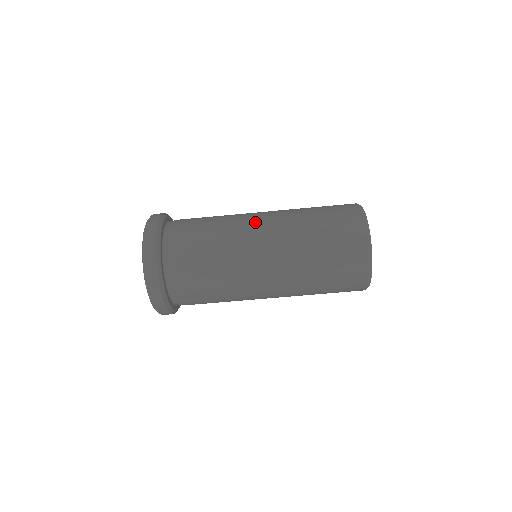
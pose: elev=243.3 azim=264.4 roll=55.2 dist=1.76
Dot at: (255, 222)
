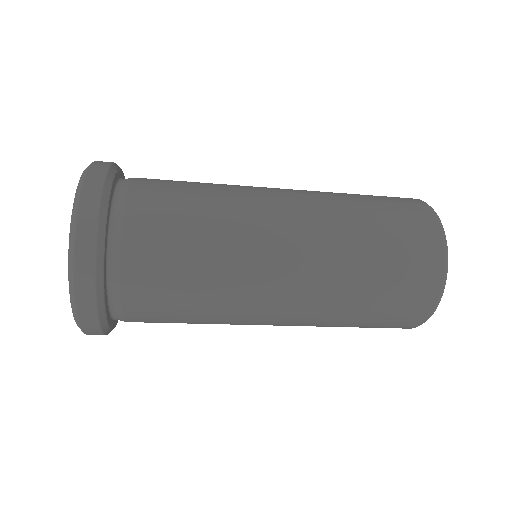
Dot at: (274, 209)
